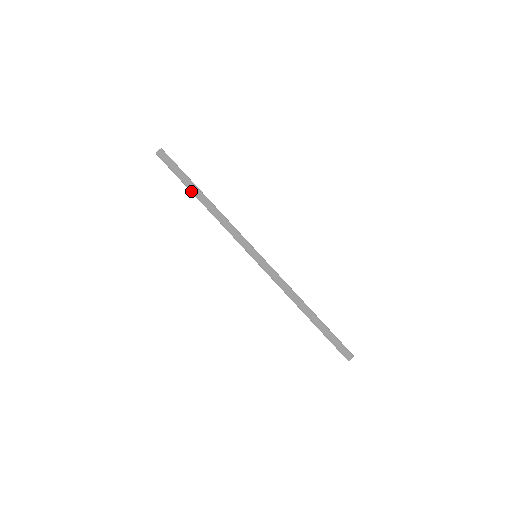
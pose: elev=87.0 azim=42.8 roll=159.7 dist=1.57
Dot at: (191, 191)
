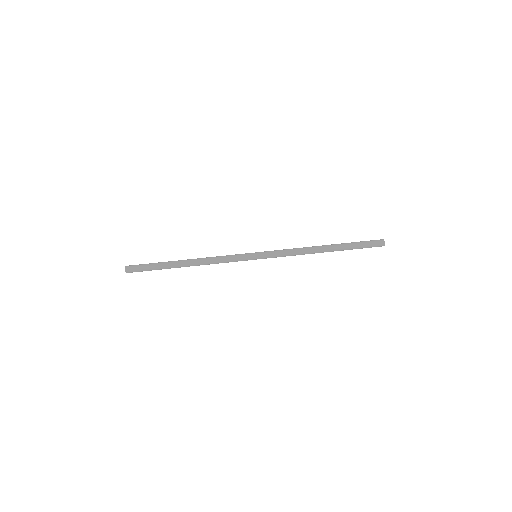
Dot at: (172, 264)
